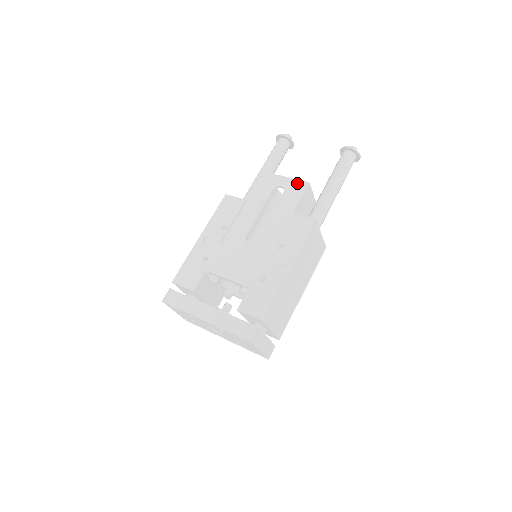
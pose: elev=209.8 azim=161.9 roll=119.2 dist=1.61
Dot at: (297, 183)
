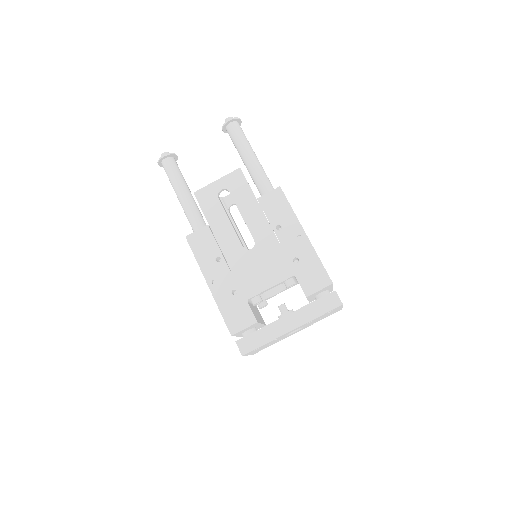
Dot at: (231, 176)
